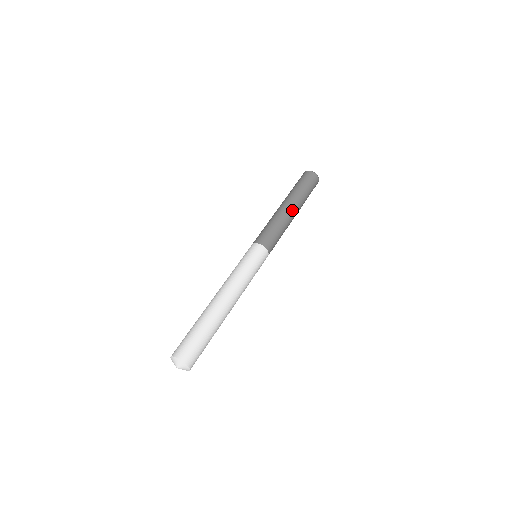
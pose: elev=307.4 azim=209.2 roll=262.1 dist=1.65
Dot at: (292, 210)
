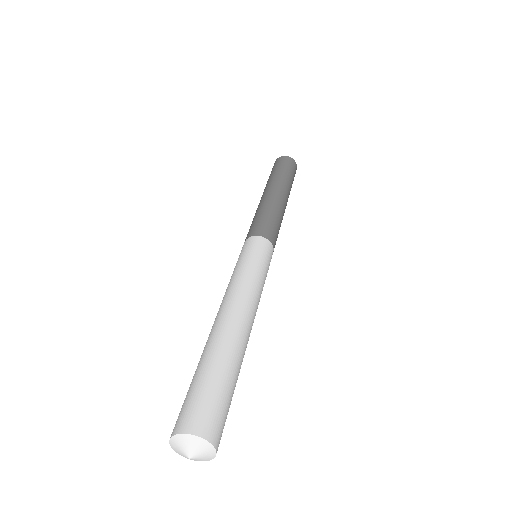
Dot at: (281, 195)
